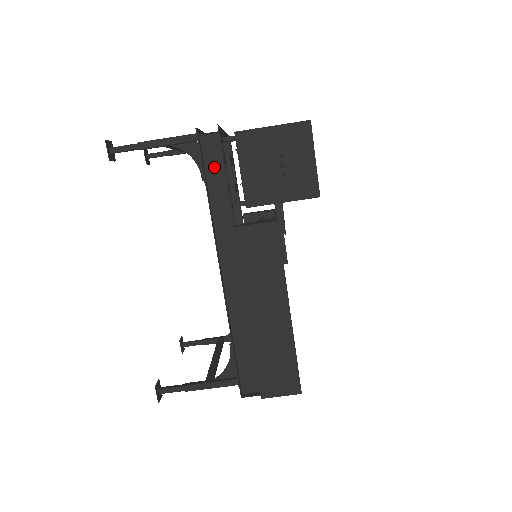
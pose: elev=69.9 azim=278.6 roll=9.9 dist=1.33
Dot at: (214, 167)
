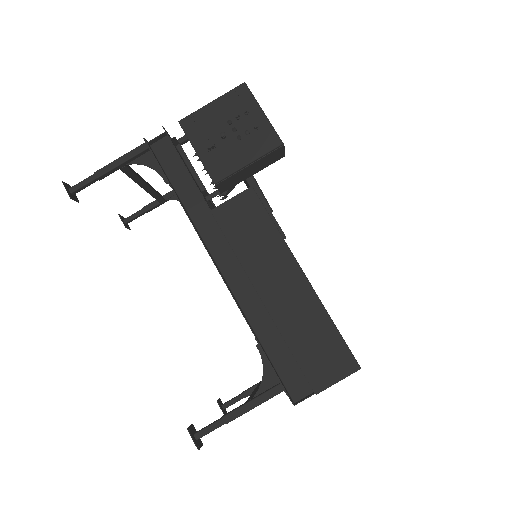
Dot at: (173, 167)
